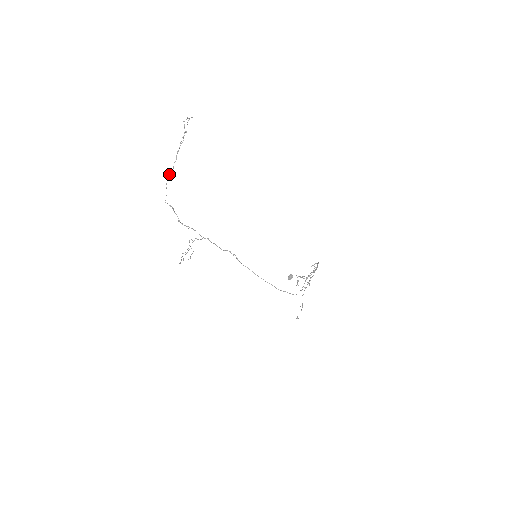
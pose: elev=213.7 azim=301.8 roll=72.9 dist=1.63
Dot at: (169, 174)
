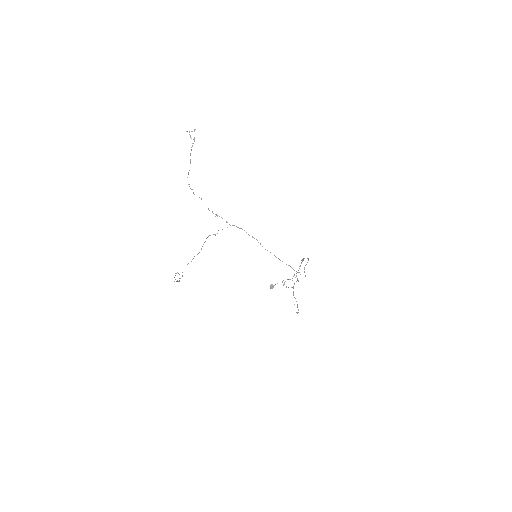
Dot at: occluded
